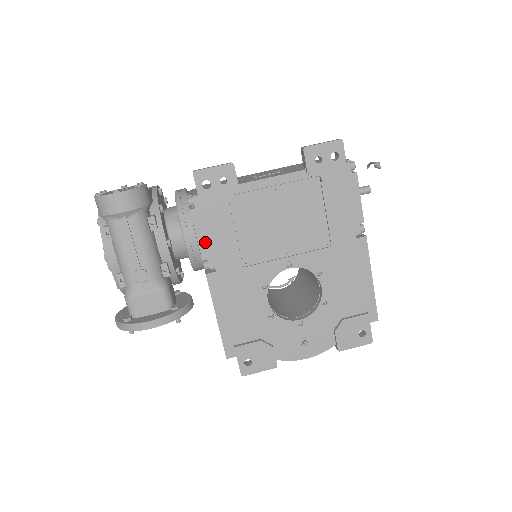
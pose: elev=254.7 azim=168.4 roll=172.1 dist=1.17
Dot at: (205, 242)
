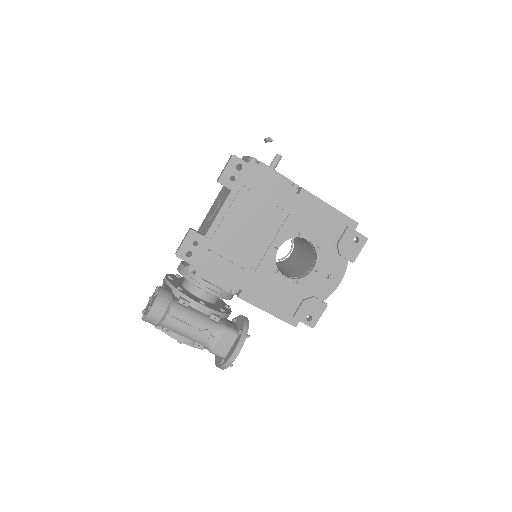
Dot at: (220, 282)
